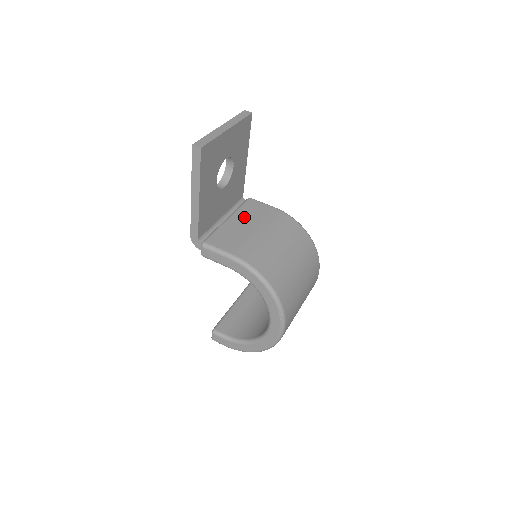
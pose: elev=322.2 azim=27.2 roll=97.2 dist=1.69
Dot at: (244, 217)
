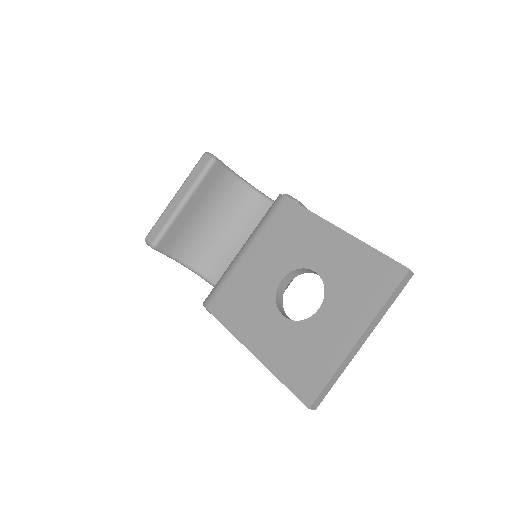
Dot at: occluded
